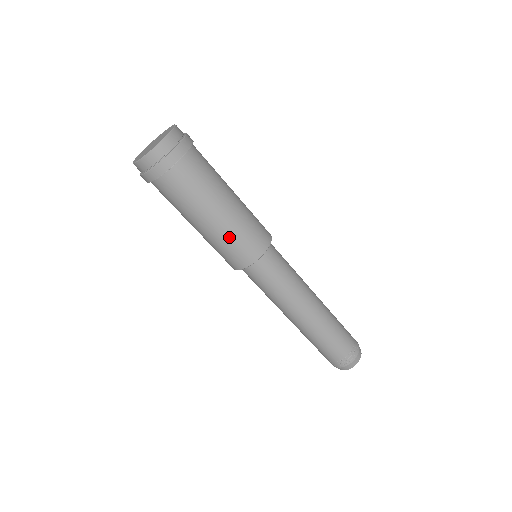
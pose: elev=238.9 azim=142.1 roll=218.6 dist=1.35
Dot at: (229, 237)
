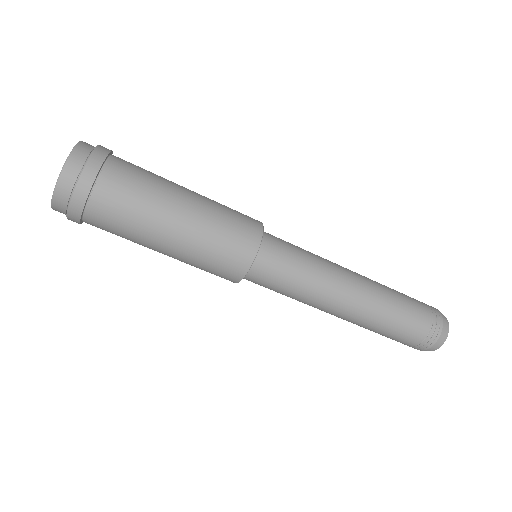
Dot at: (212, 230)
